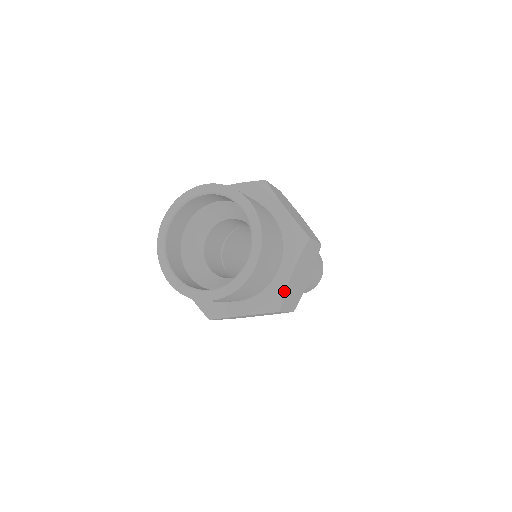
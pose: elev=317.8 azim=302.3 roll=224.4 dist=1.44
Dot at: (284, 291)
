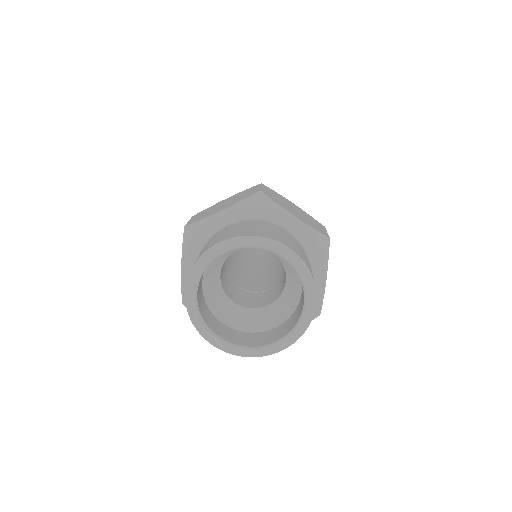
Dot at: (322, 299)
